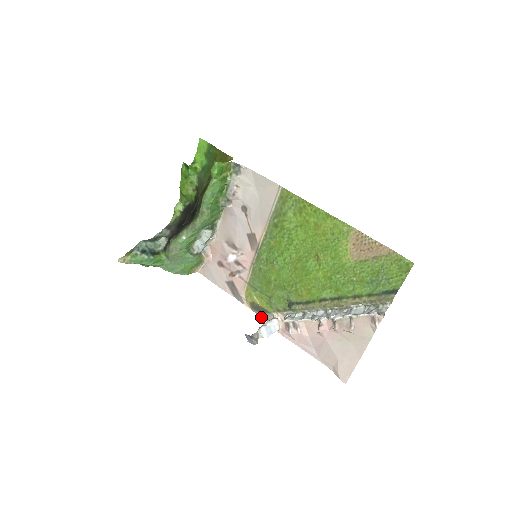
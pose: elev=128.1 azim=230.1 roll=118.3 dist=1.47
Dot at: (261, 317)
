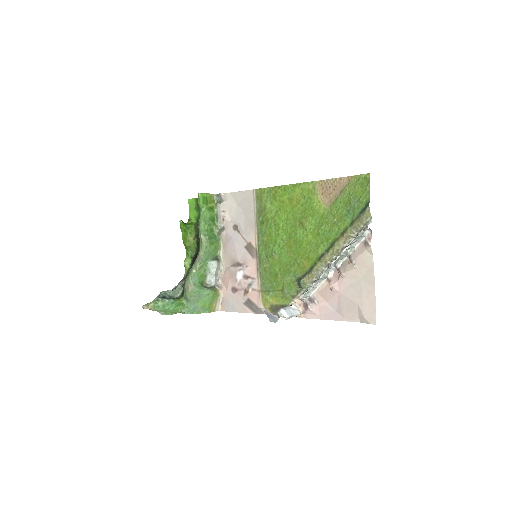
Dot at: occluded
